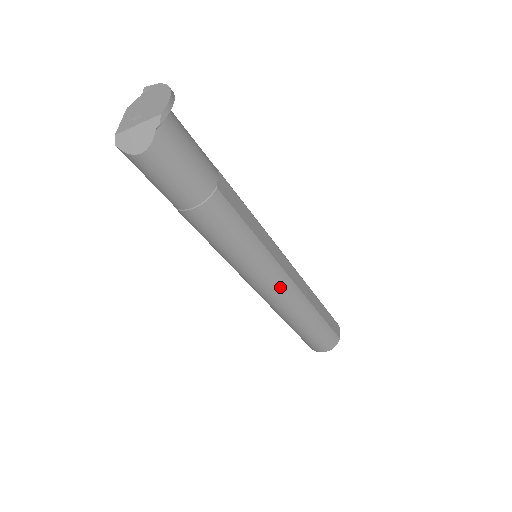
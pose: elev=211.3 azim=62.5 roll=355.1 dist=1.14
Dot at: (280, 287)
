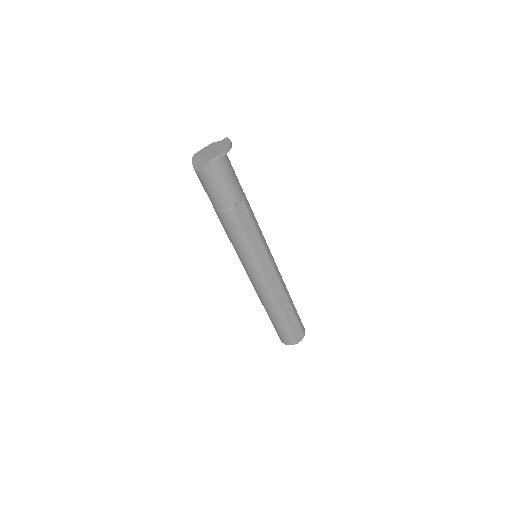
Dot at: (258, 282)
